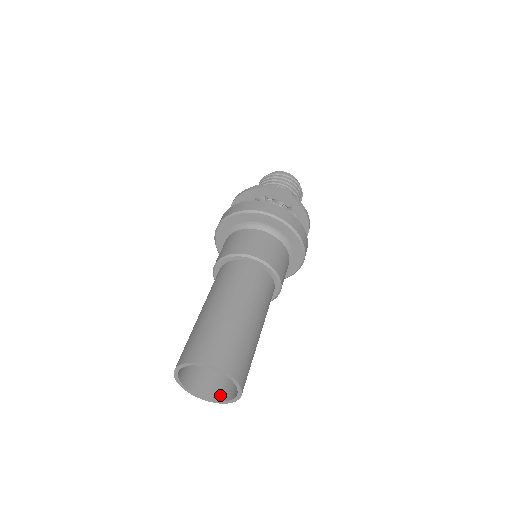
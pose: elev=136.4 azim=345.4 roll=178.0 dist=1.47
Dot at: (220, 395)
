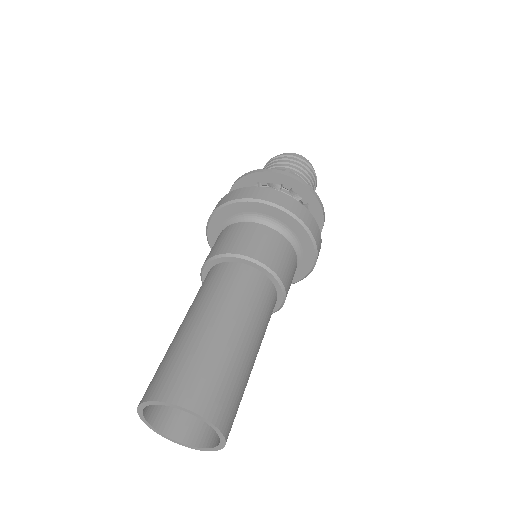
Dot at: (209, 440)
